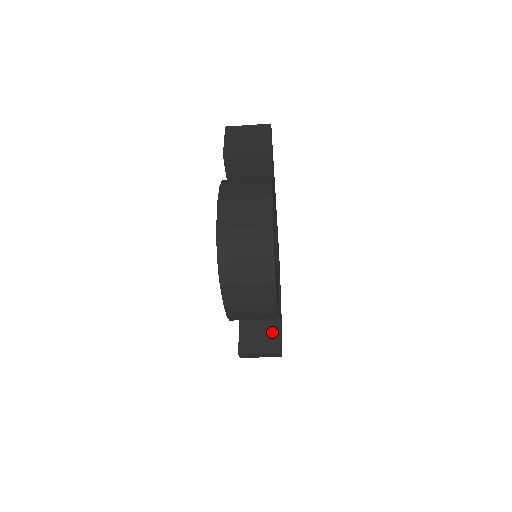
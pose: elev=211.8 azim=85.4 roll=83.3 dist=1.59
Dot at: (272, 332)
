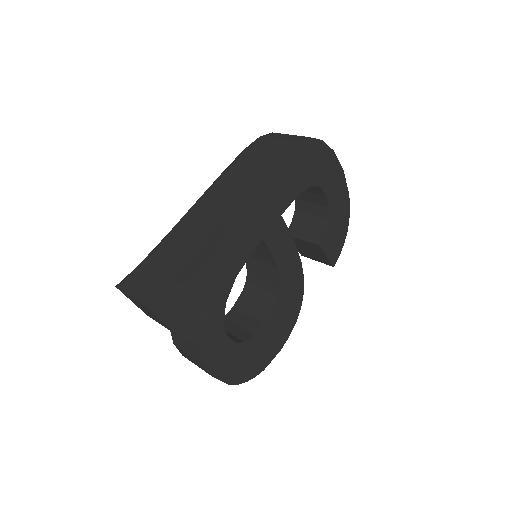
Dot at: (319, 254)
